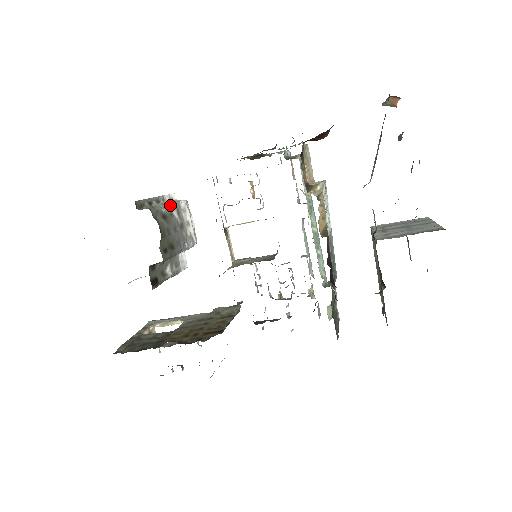
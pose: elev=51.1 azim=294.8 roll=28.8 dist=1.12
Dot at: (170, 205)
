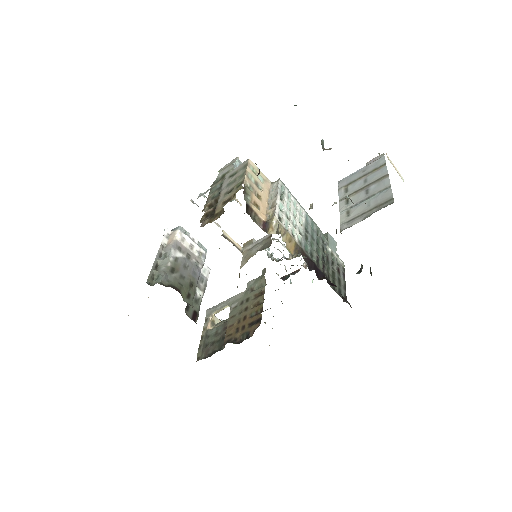
Dot at: (171, 253)
